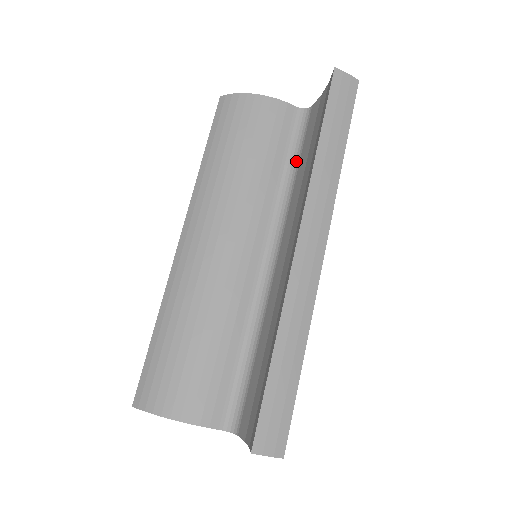
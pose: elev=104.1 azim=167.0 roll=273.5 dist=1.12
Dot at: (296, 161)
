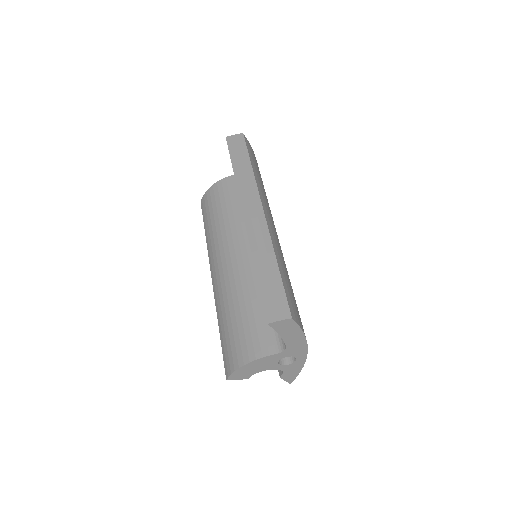
Dot at: occluded
